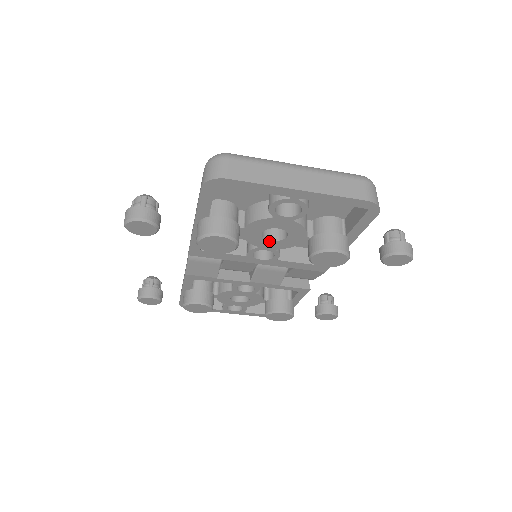
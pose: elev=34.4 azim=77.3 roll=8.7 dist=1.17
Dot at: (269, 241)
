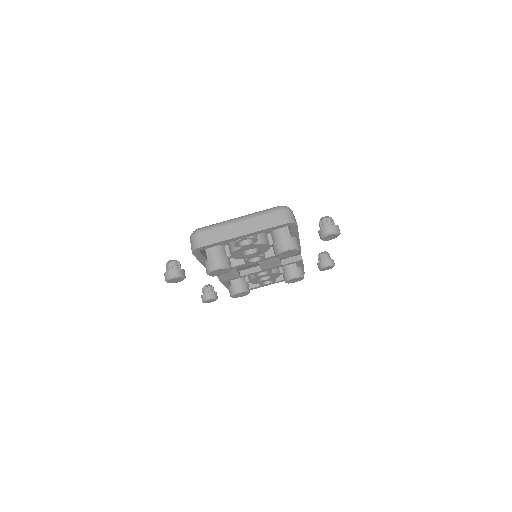
Dot at: (251, 254)
